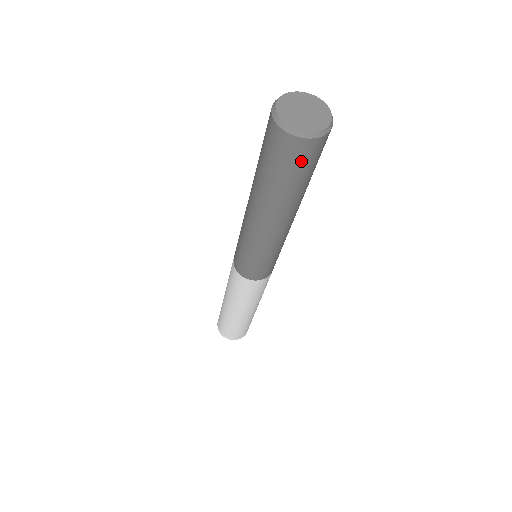
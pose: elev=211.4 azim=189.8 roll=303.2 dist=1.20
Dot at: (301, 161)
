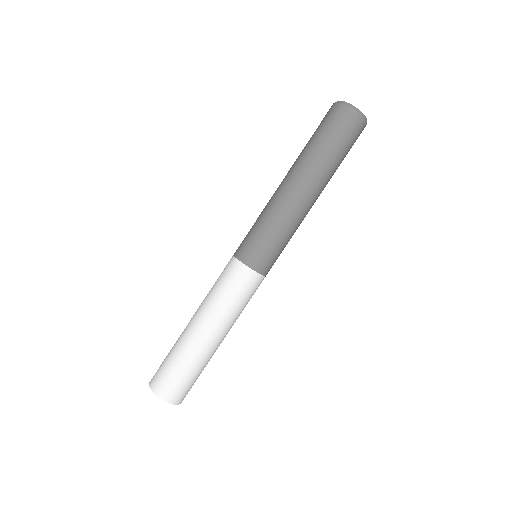
Dot at: (353, 136)
